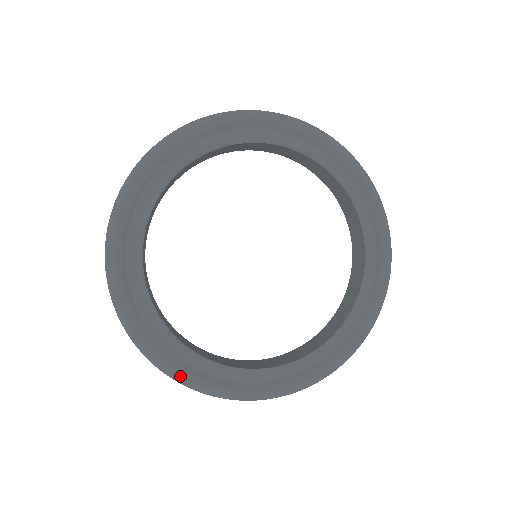
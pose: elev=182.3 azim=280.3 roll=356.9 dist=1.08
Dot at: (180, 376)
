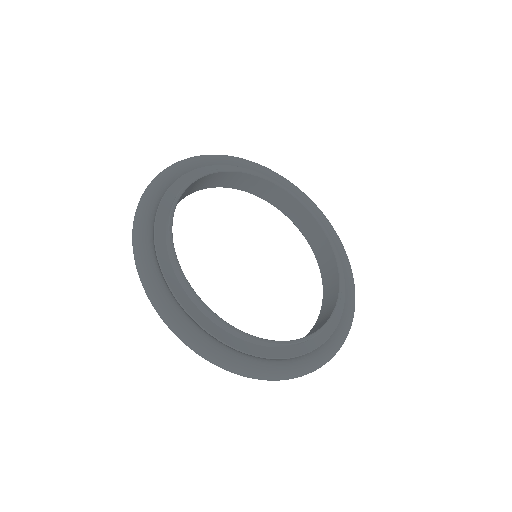
Dot at: (314, 363)
